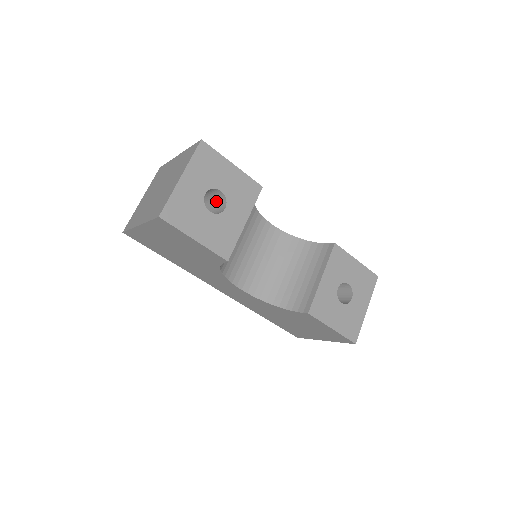
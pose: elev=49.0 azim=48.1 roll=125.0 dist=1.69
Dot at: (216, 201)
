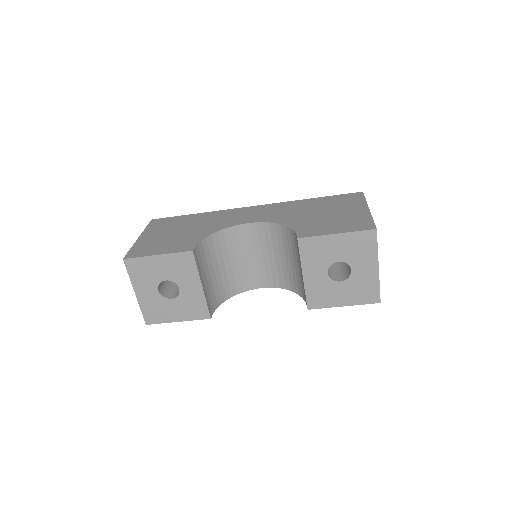
Dot at: occluded
